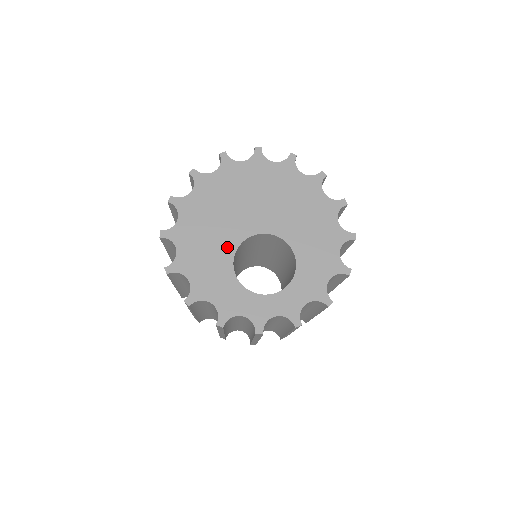
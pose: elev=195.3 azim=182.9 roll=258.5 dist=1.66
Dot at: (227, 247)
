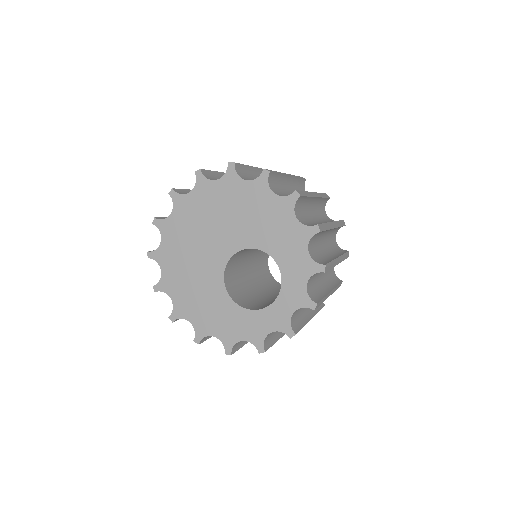
Dot at: (217, 290)
